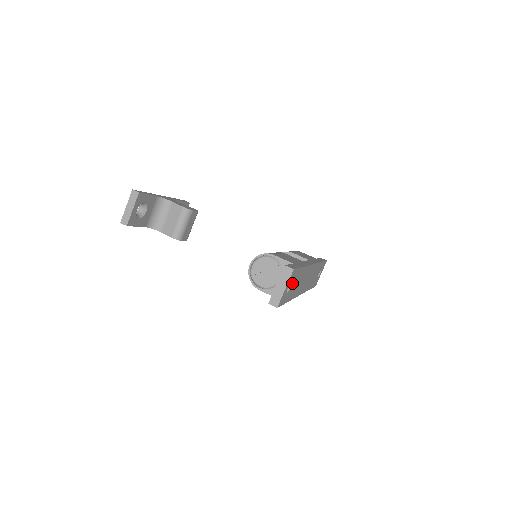
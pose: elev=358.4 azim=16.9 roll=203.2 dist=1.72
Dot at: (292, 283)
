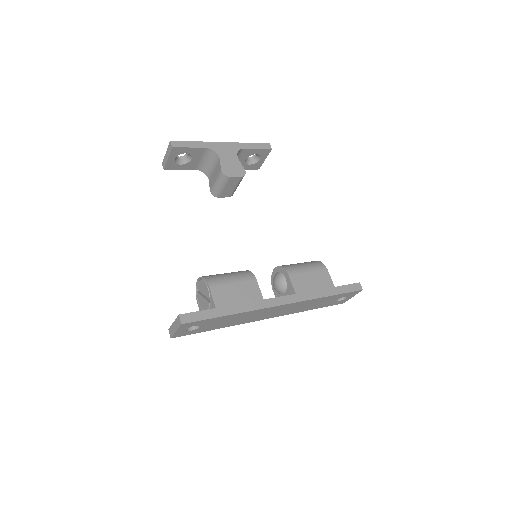
Dot at: (201, 325)
